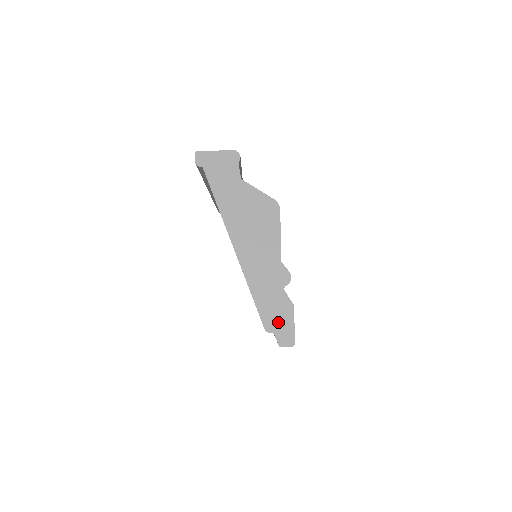
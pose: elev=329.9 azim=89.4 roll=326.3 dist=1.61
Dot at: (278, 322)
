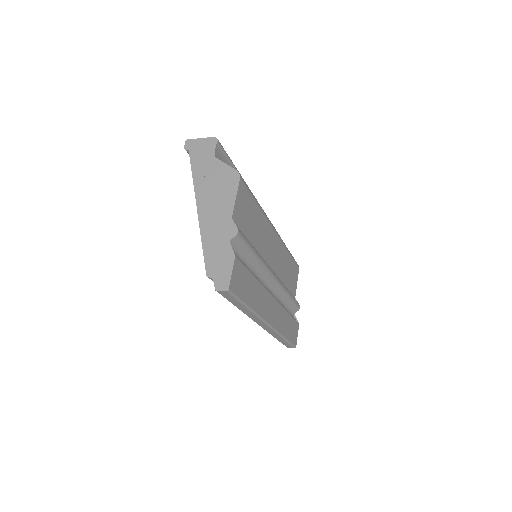
Dot at: (219, 269)
